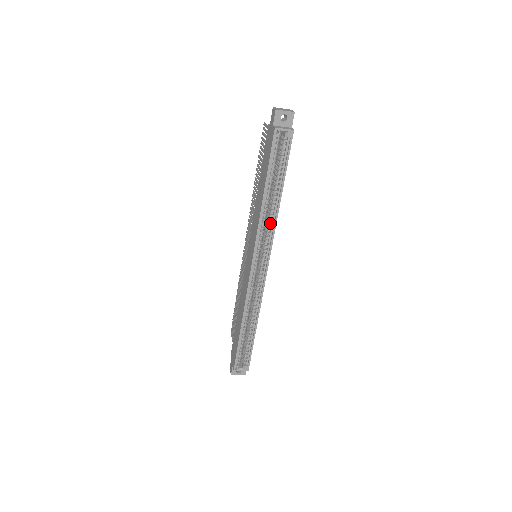
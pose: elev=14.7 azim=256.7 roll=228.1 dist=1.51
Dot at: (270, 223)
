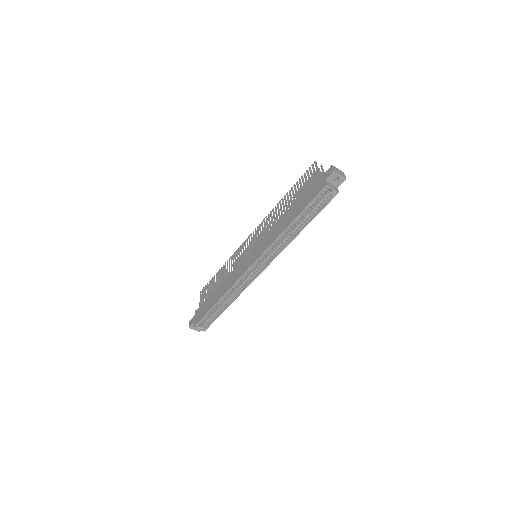
Dot at: (282, 243)
